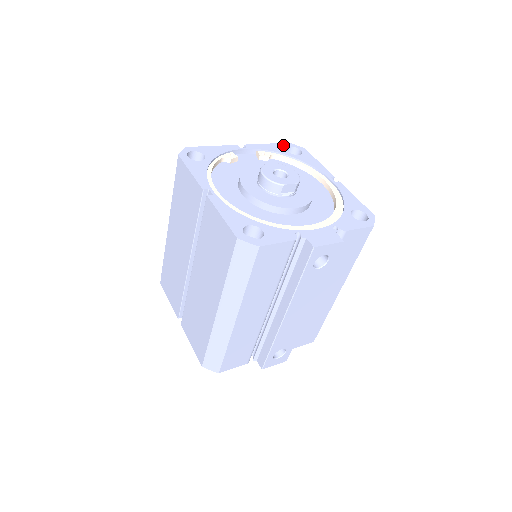
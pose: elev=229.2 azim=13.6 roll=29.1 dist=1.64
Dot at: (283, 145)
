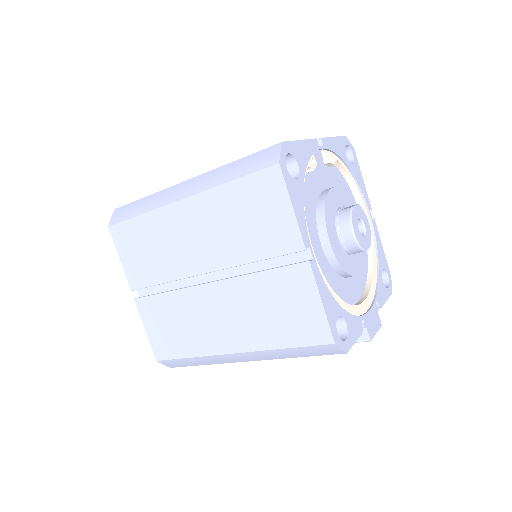
Dot at: (343, 141)
